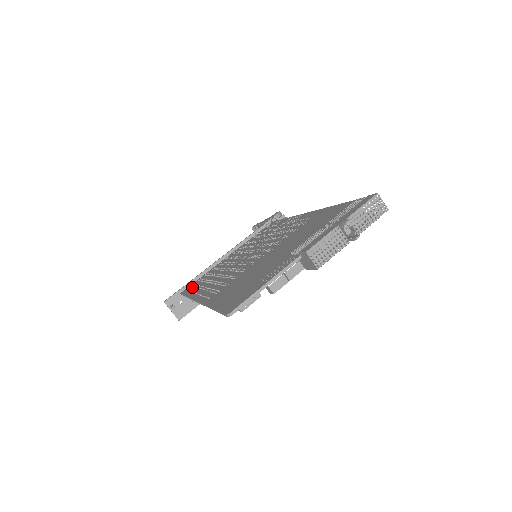
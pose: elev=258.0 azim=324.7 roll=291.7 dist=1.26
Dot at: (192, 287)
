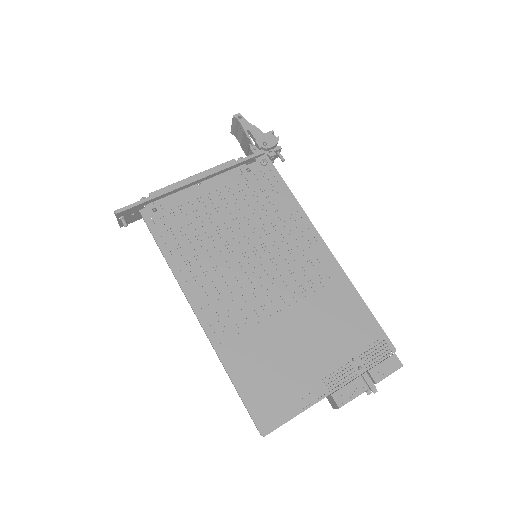
Dot at: (163, 225)
